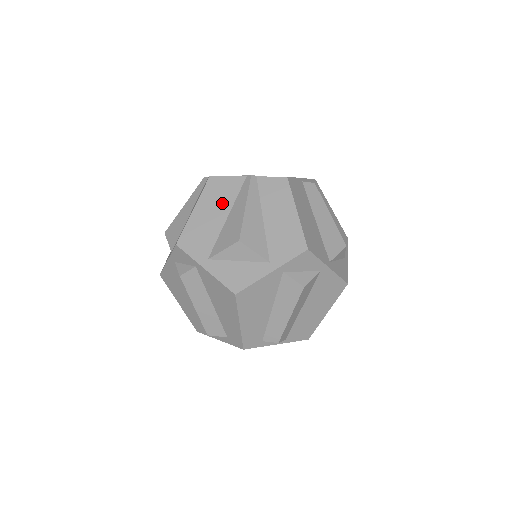
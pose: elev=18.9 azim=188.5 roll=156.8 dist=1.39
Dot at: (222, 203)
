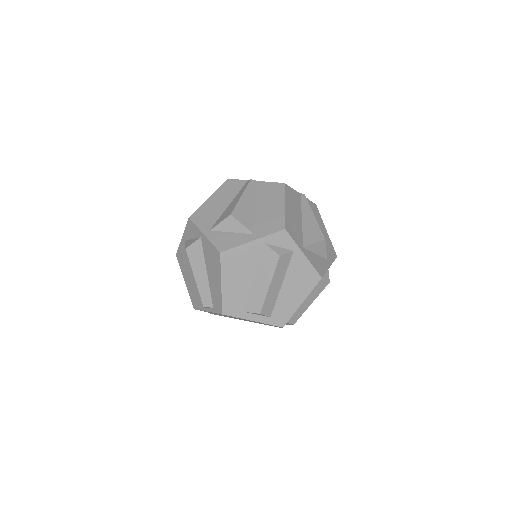
Dot at: (297, 207)
